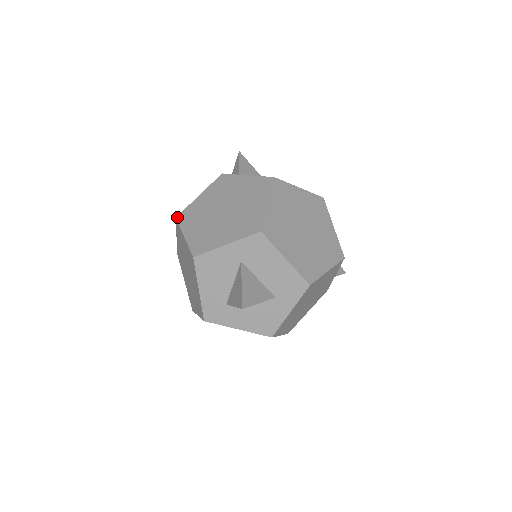
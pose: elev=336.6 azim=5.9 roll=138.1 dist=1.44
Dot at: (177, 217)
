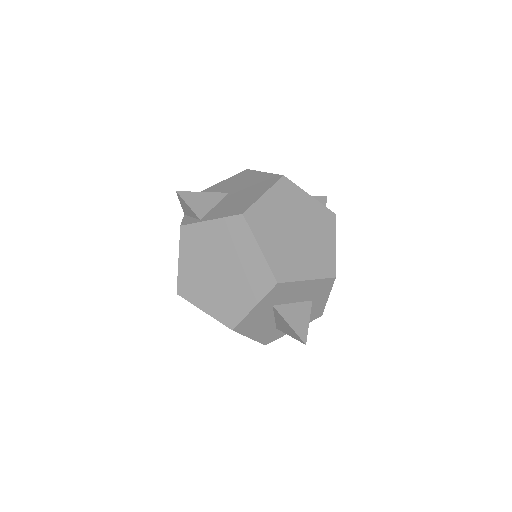
Dot at: (178, 293)
